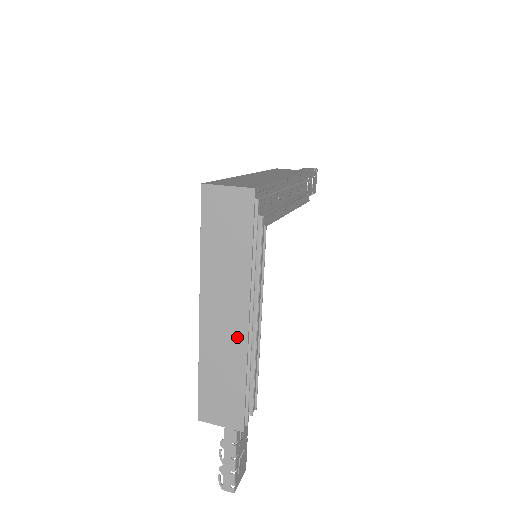
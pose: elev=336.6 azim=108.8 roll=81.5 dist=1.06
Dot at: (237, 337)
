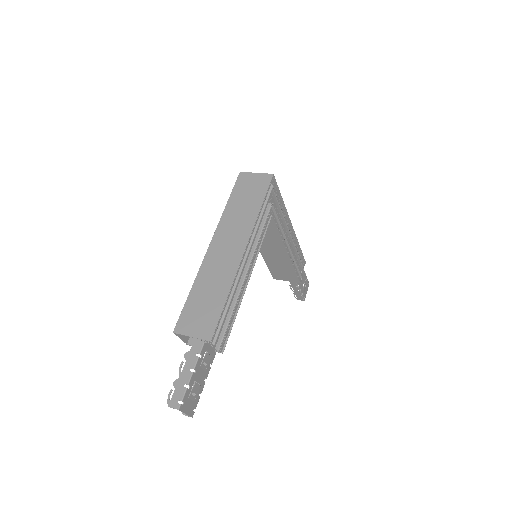
Dot at: (232, 262)
